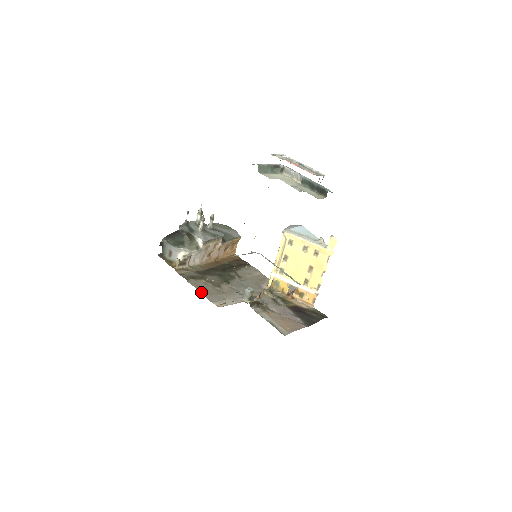
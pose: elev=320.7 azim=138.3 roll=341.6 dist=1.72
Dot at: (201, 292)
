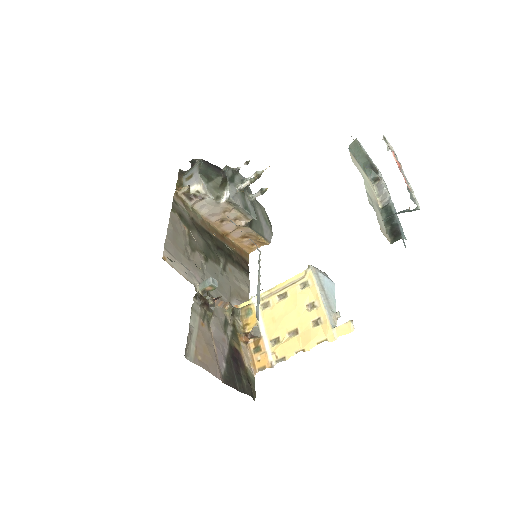
Dot at: (168, 231)
